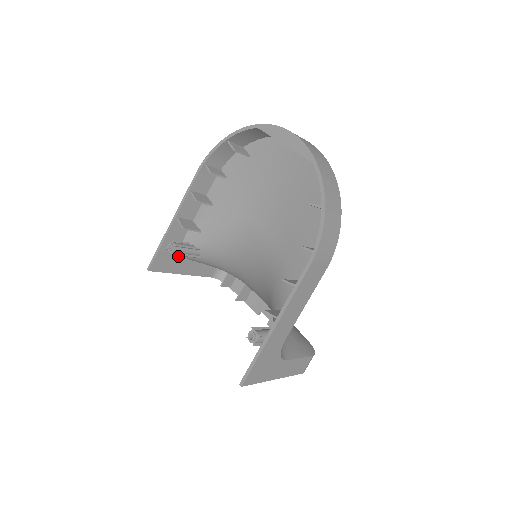
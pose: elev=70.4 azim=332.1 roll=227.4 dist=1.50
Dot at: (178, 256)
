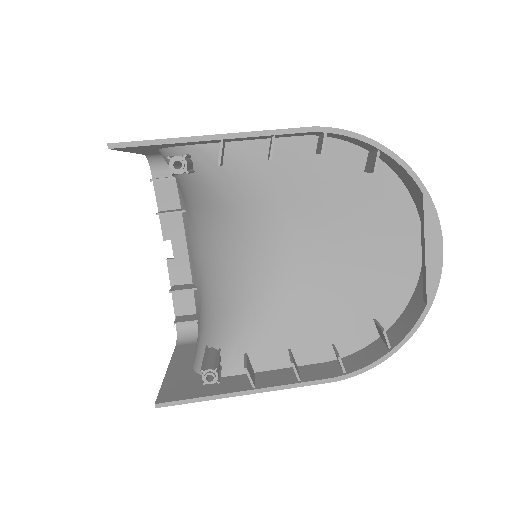
Dot at: occluded
